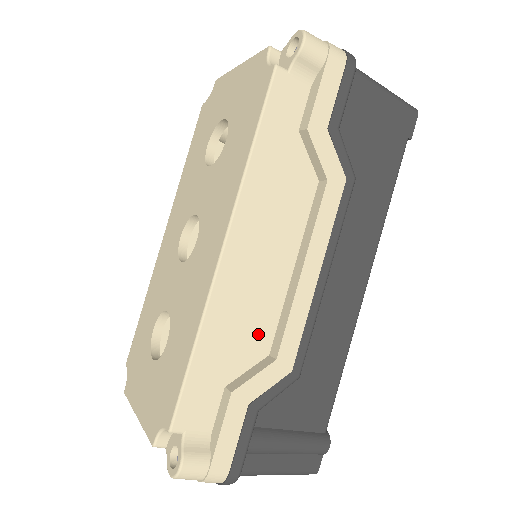
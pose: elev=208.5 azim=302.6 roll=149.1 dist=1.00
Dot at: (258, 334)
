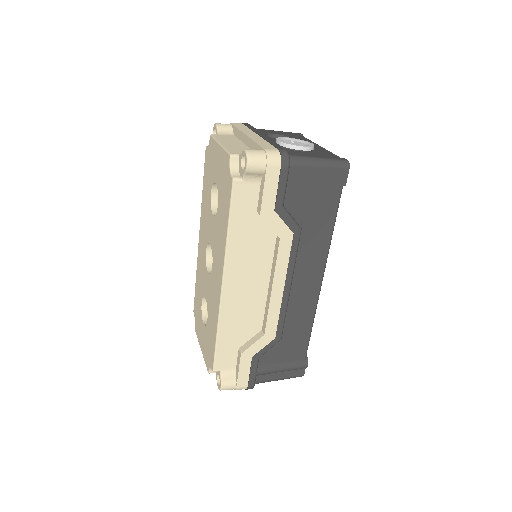
Dot at: (253, 322)
